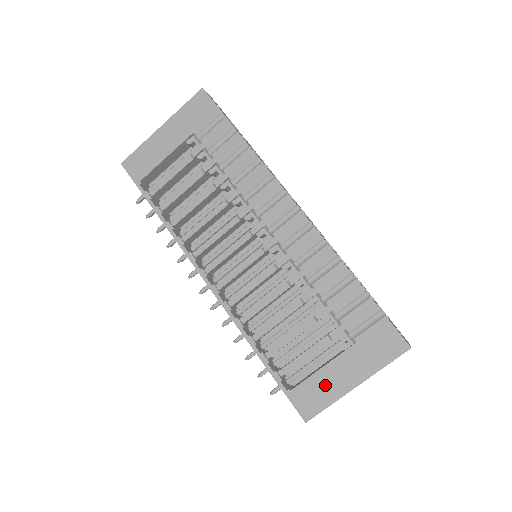
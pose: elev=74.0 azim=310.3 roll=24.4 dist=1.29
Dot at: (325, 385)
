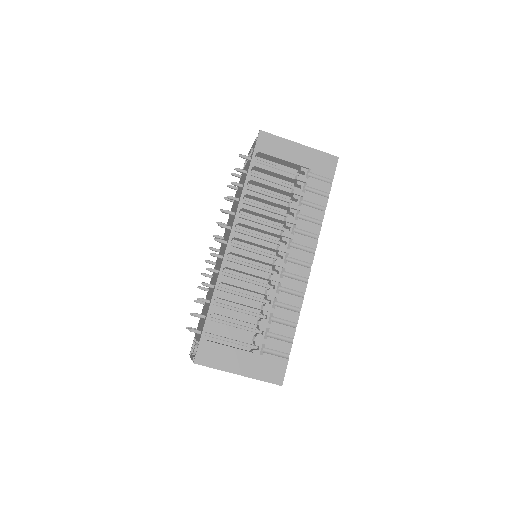
Dot at: (225, 357)
